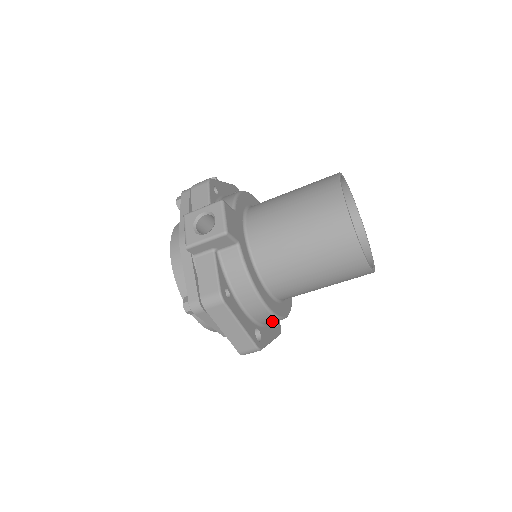
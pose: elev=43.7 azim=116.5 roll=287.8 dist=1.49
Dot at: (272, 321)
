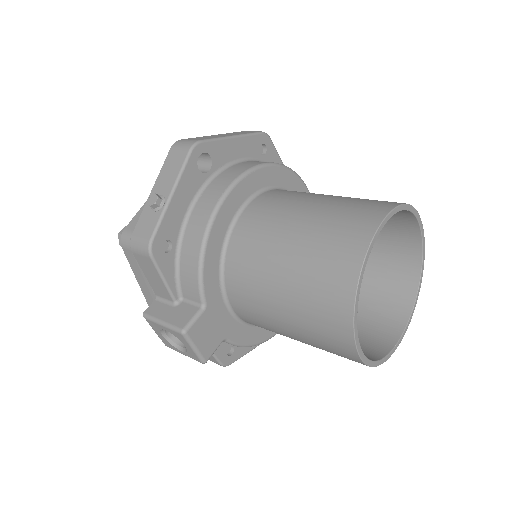
Dot at: occluded
